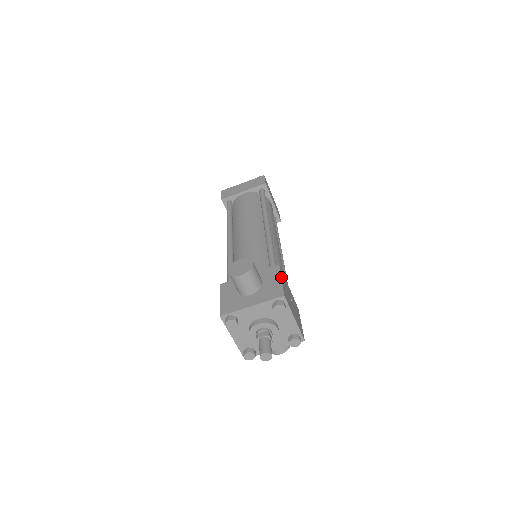
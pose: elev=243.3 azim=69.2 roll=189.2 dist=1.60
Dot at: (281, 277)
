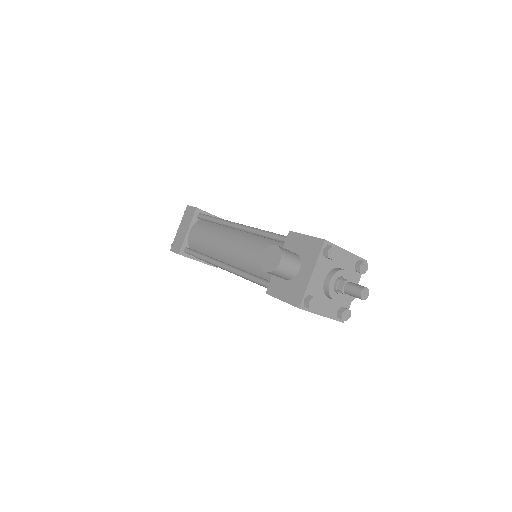
Dot at: (304, 234)
